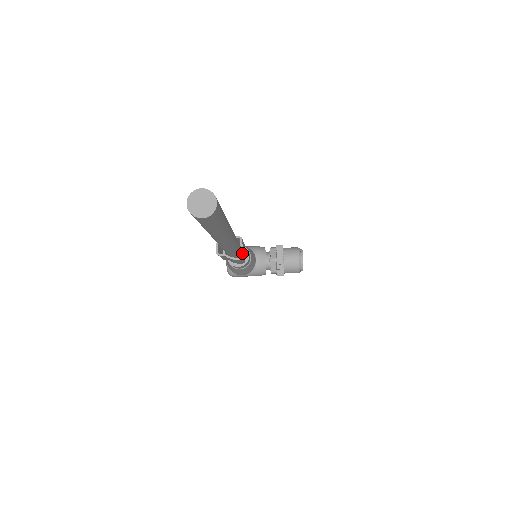
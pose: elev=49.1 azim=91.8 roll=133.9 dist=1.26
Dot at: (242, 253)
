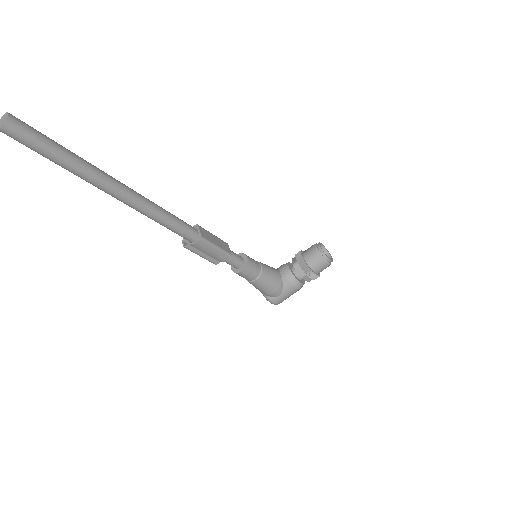
Dot at: (200, 234)
